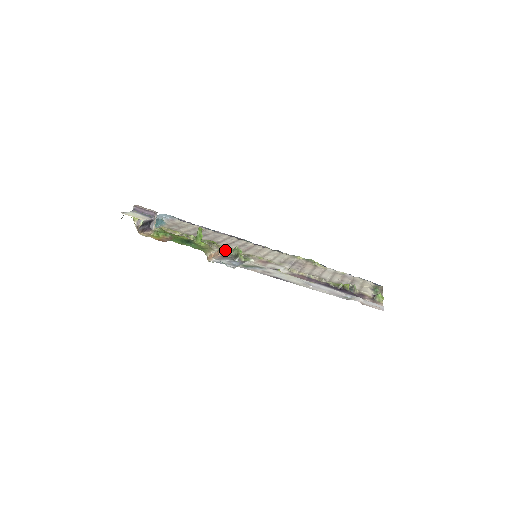
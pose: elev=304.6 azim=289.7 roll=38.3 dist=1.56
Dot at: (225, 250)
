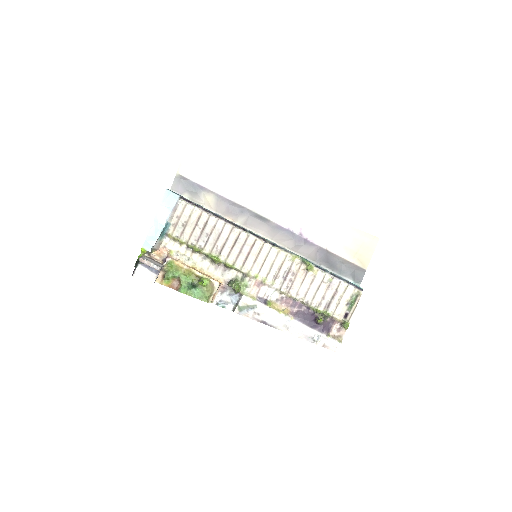
Dot at: (226, 267)
